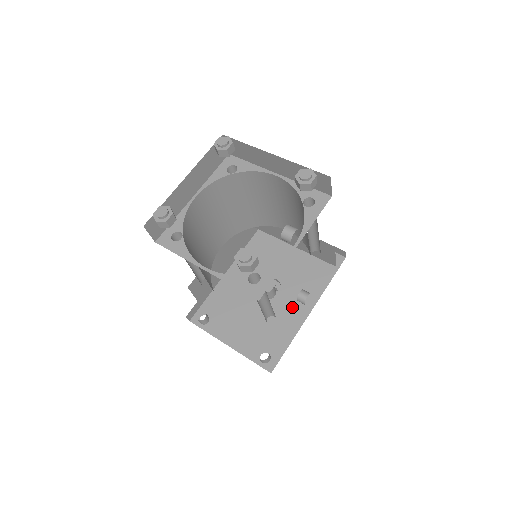
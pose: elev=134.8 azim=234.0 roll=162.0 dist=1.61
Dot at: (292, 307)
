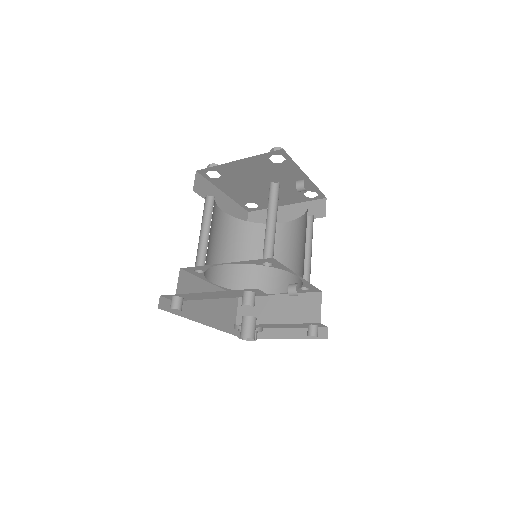
Dot at: occluded
